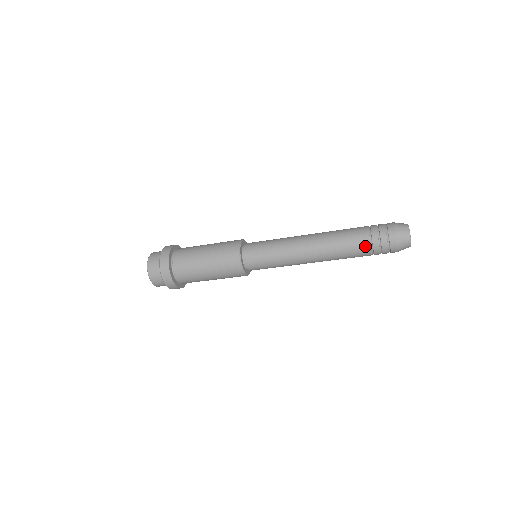
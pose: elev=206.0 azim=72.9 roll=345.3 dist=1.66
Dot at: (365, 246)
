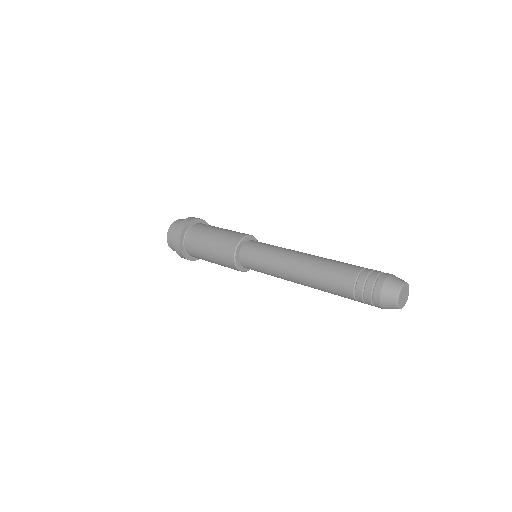
Dot at: (347, 291)
